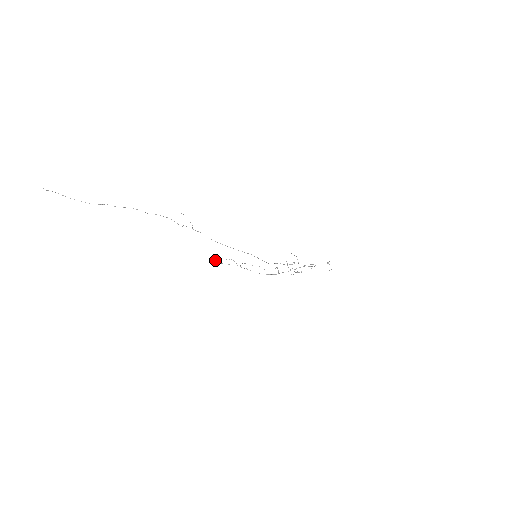
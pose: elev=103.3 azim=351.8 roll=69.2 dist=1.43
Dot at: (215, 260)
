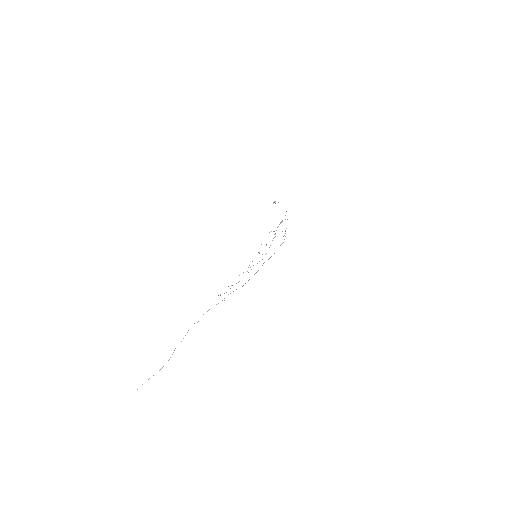
Dot at: occluded
